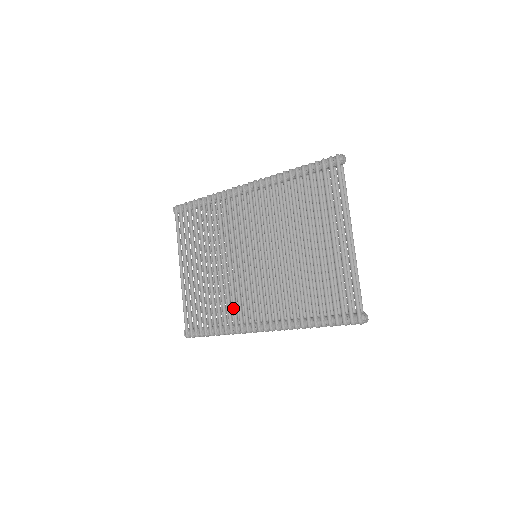
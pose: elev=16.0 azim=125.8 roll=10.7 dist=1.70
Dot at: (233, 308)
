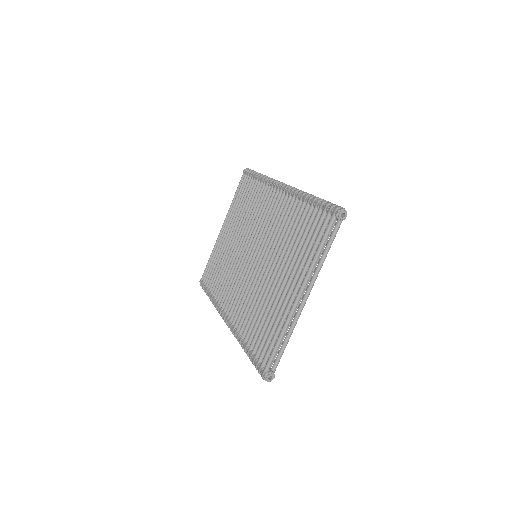
Dot at: (224, 287)
